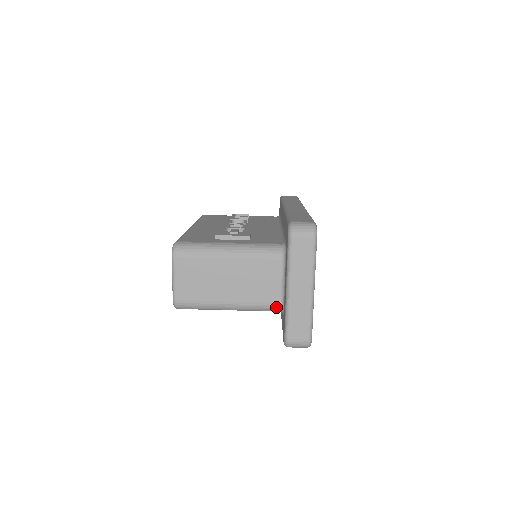
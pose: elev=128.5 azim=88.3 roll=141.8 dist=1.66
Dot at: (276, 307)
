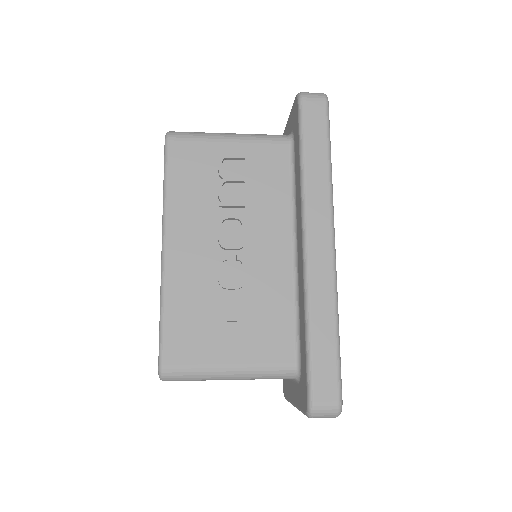
Dot at: (283, 135)
